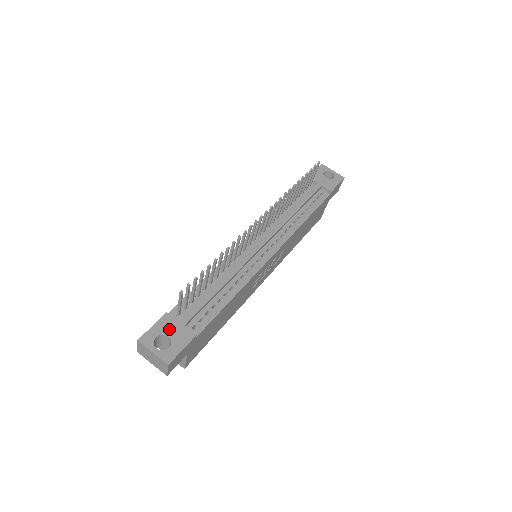
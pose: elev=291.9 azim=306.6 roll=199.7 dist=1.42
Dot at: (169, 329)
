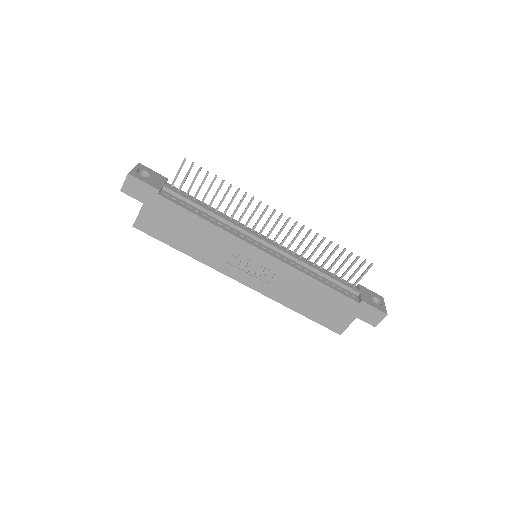
Dot at: (156, 178)
